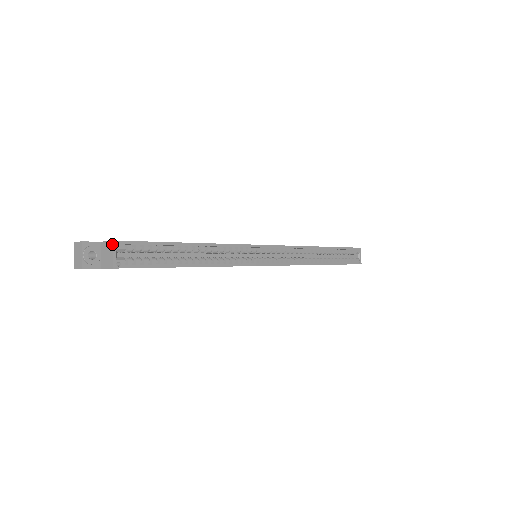
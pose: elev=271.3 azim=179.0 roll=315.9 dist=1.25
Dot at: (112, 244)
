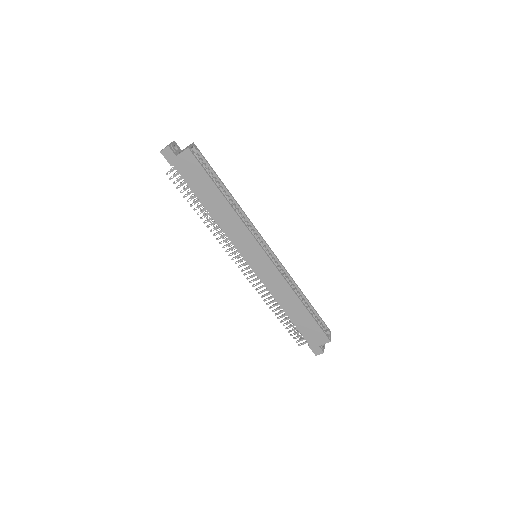
Dot at: (193, 143)
